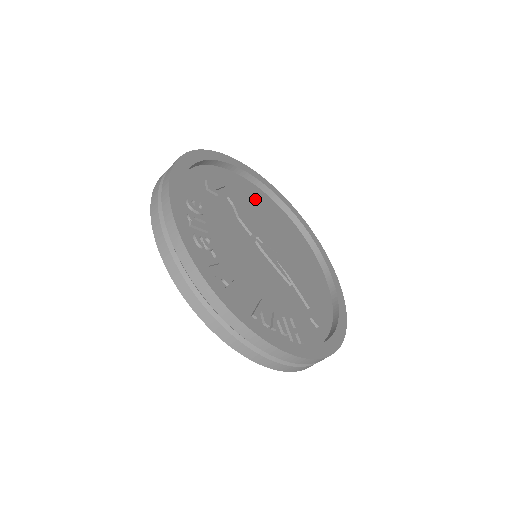
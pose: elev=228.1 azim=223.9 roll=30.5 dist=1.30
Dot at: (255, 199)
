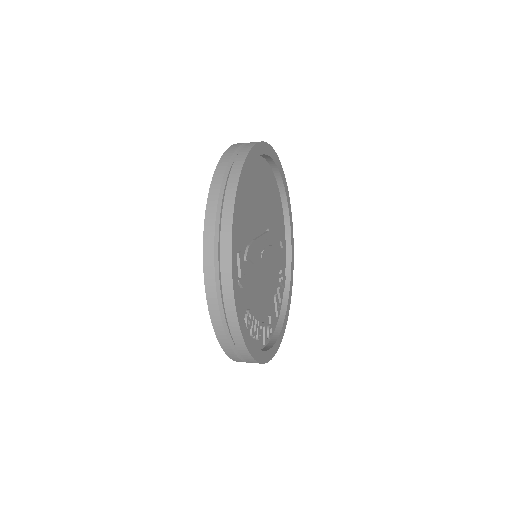
Dot at: (244, 204)
